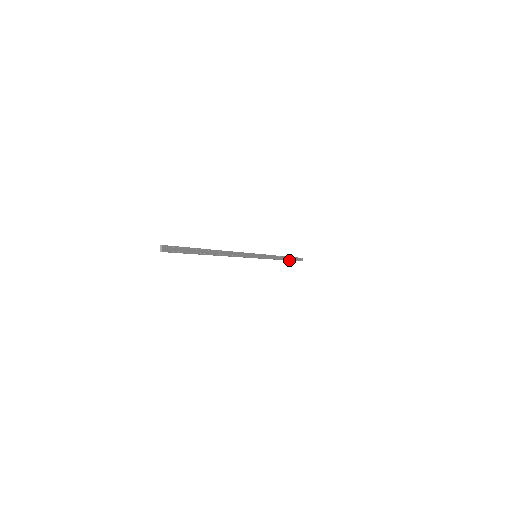
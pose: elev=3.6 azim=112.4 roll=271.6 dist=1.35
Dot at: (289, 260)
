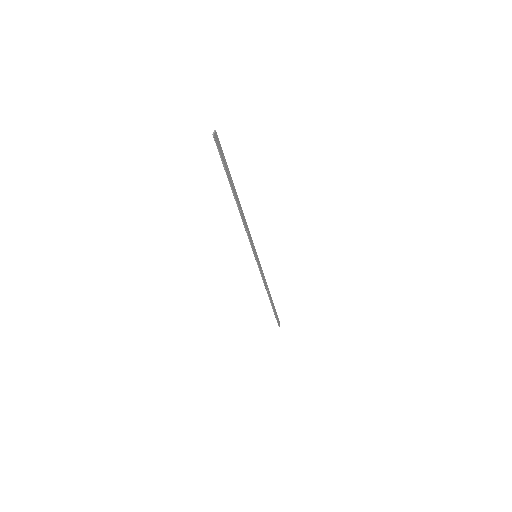
Dot at: (272, 305)
